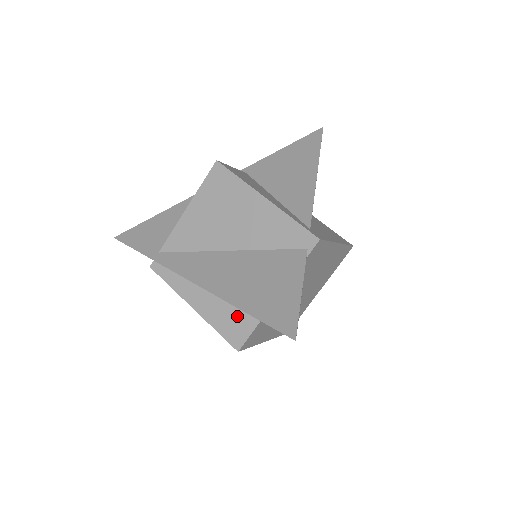
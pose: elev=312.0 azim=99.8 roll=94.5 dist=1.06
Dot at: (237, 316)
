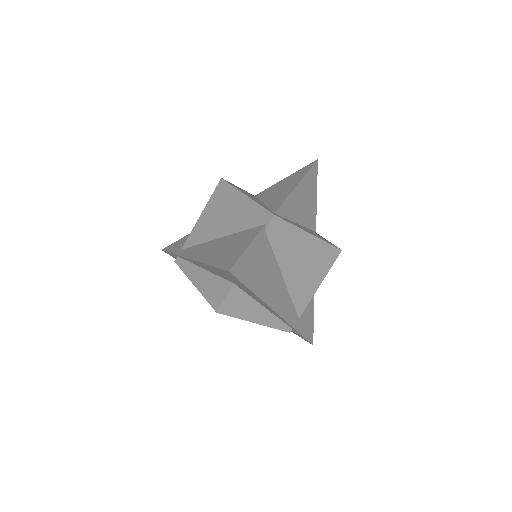
Dot at: (219, 285)
